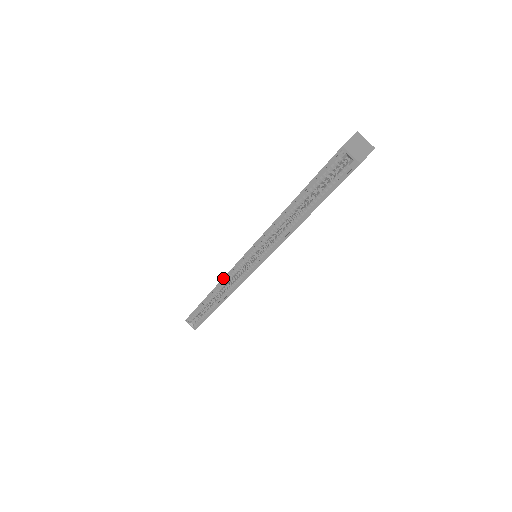
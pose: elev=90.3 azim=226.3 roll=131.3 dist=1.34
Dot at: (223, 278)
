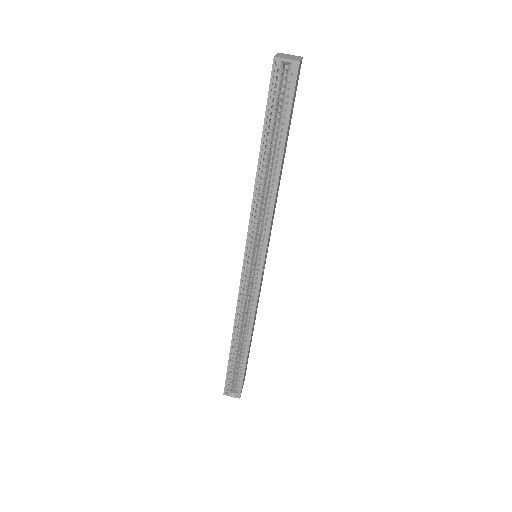
Dot at: (237, 303)
